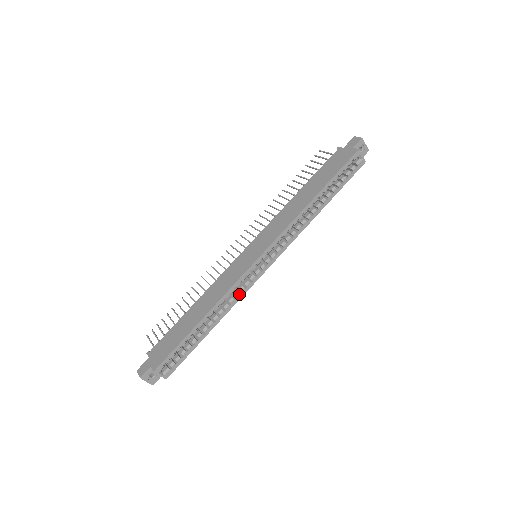
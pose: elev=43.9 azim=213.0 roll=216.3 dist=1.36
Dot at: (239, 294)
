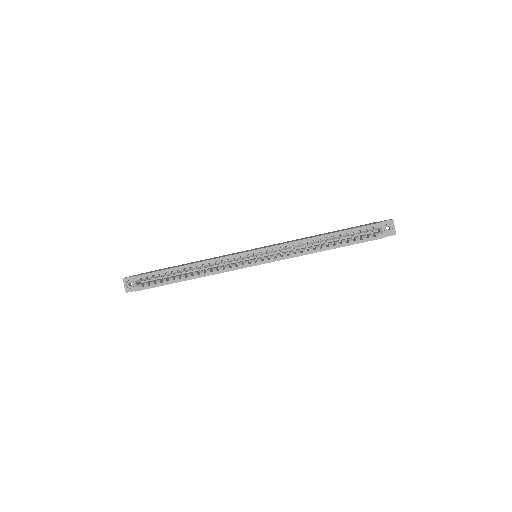
Dot at: (222, 268)
